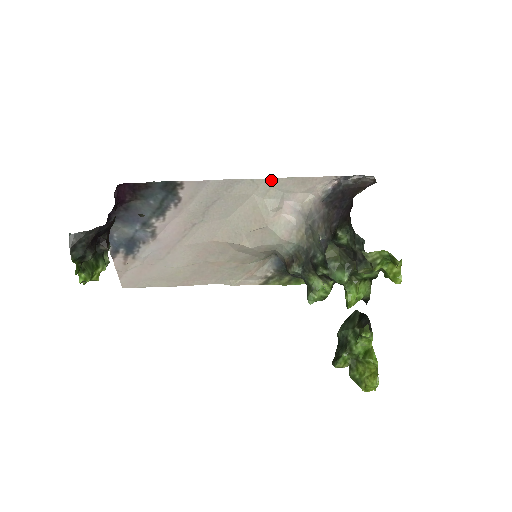
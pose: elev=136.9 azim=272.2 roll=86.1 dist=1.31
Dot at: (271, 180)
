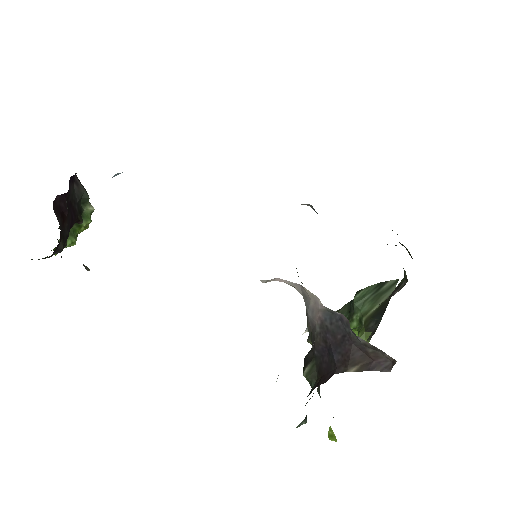
Dot at: occluded
